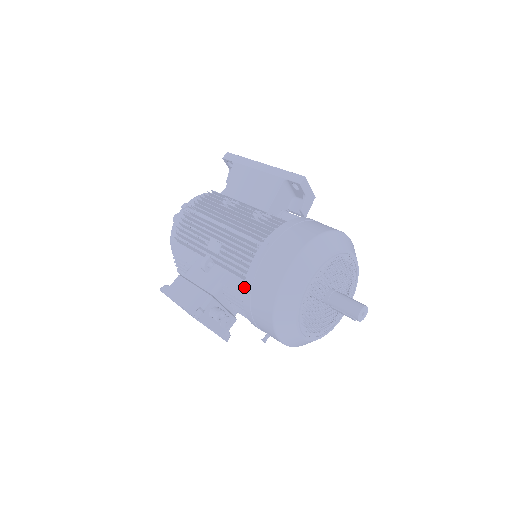
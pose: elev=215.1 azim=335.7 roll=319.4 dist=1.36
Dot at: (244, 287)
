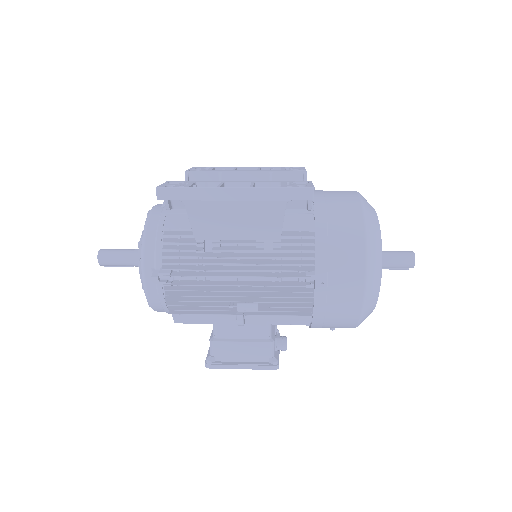
Dot at: (312, 324)
